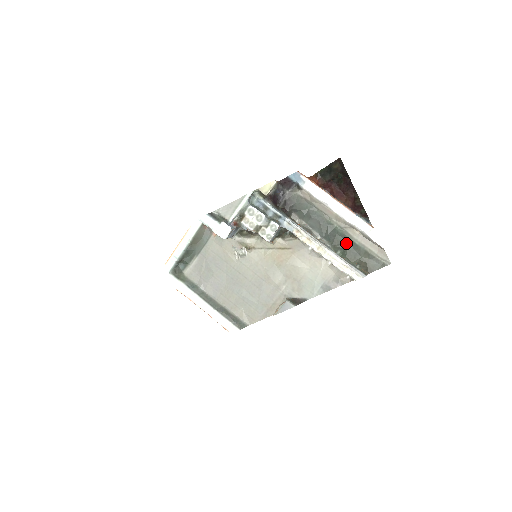
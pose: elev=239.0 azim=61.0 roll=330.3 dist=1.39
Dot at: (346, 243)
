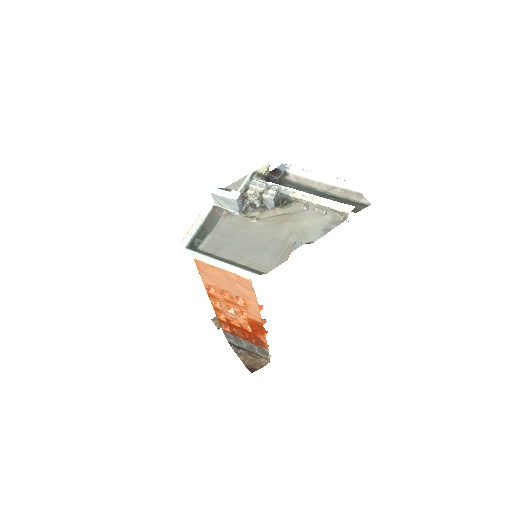
Dot at: (332, 197)
